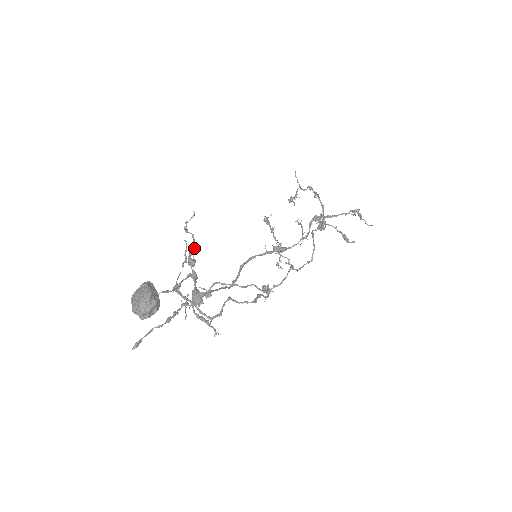
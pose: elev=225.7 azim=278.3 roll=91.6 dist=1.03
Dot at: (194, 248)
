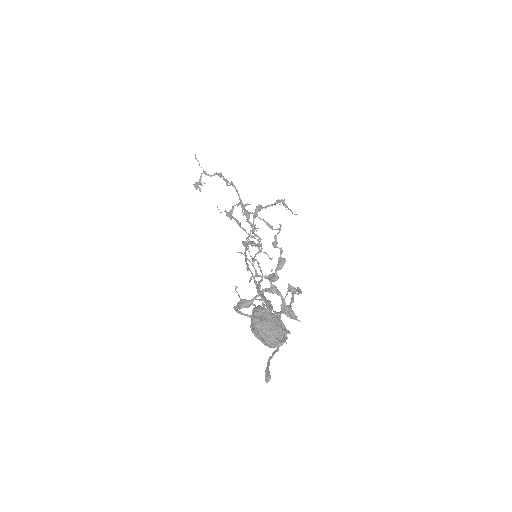
Dot at: (284, 263)
